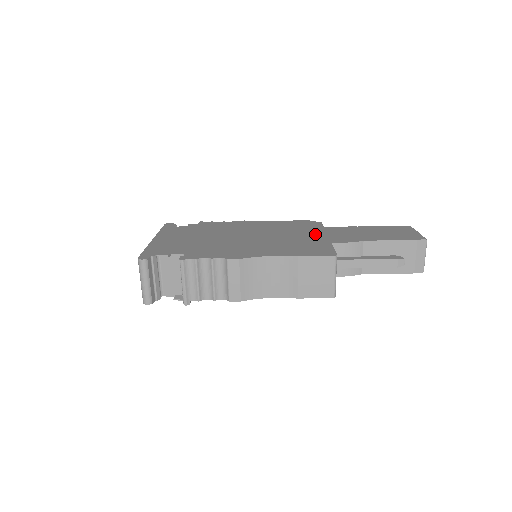
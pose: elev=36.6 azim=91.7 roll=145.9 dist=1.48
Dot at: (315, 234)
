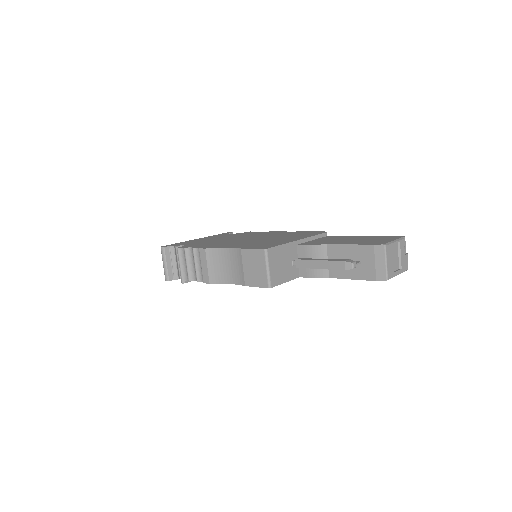
Dot at: (295, 238)
